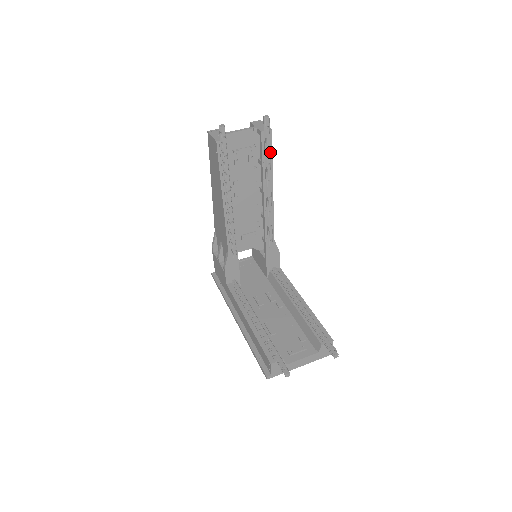
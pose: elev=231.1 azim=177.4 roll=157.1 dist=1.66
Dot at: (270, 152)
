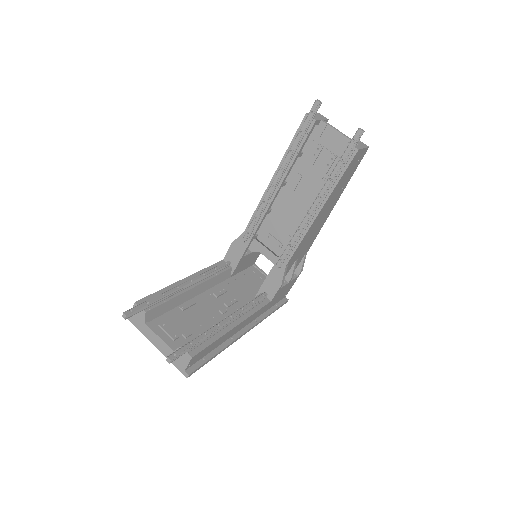
Dot at: (342, 172)
